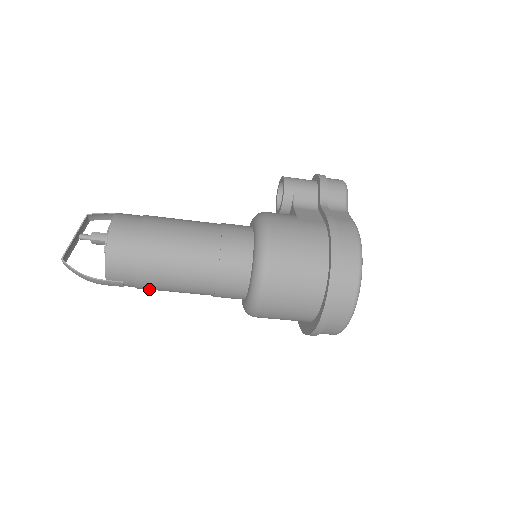
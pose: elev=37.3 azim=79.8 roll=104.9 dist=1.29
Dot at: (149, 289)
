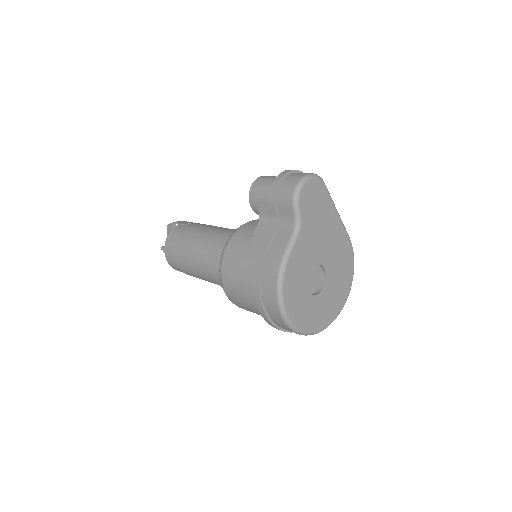
Dot at: occluded
